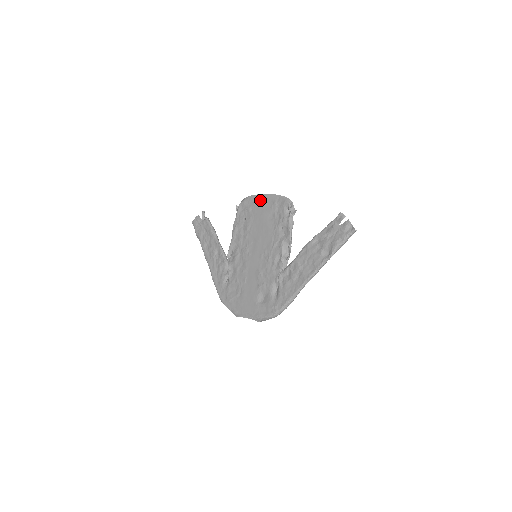
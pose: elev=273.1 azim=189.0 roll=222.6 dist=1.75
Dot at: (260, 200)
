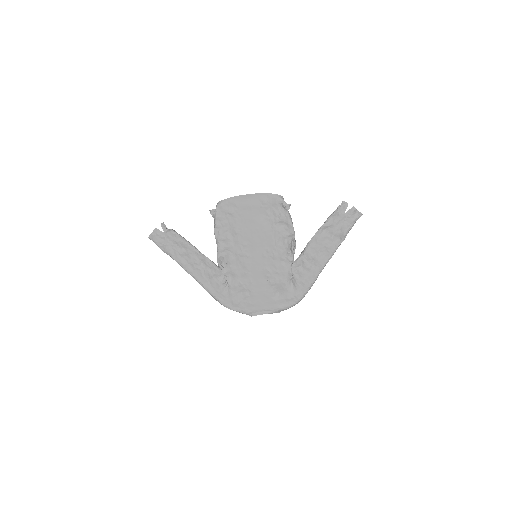
Dot at: (244, 201)
